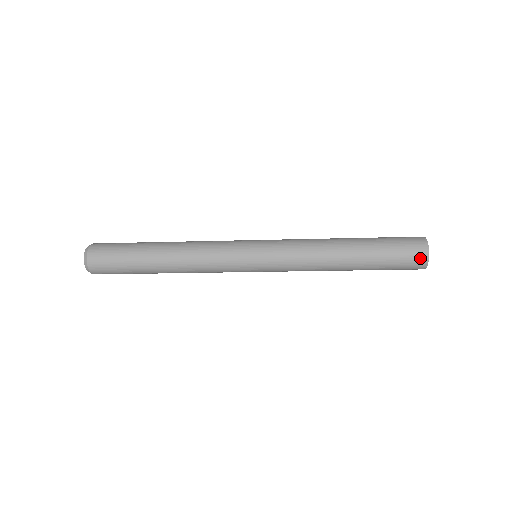
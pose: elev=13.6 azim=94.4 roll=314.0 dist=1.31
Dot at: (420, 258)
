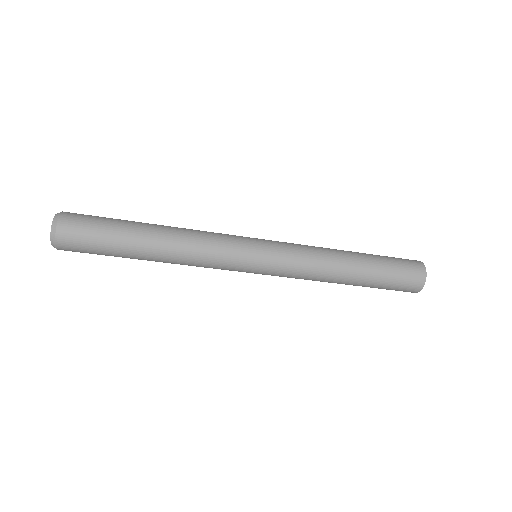
Dot at: (417, 282)
